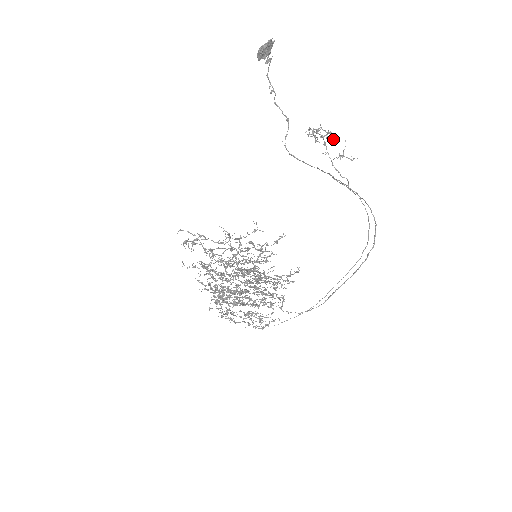
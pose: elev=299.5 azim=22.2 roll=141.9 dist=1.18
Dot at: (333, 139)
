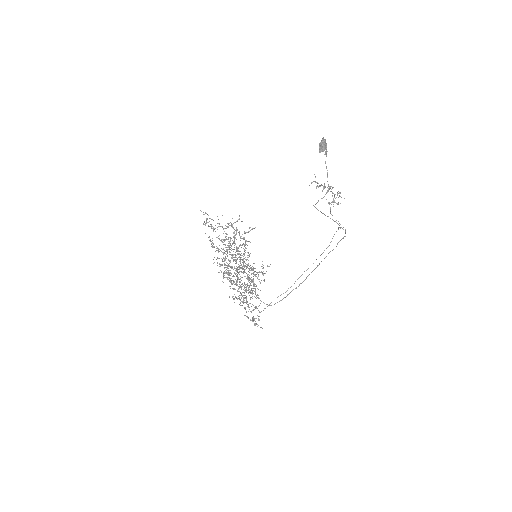
Dot at: occluded
